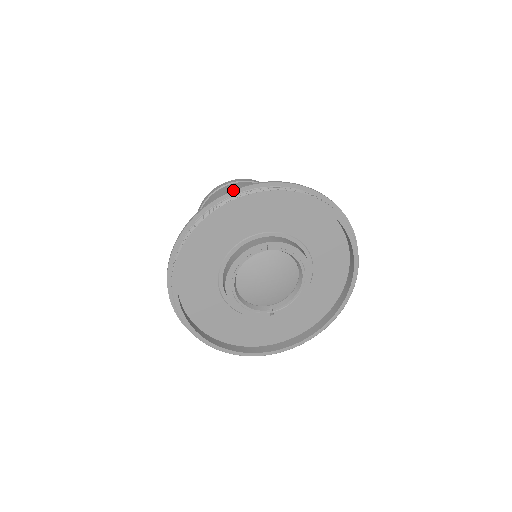
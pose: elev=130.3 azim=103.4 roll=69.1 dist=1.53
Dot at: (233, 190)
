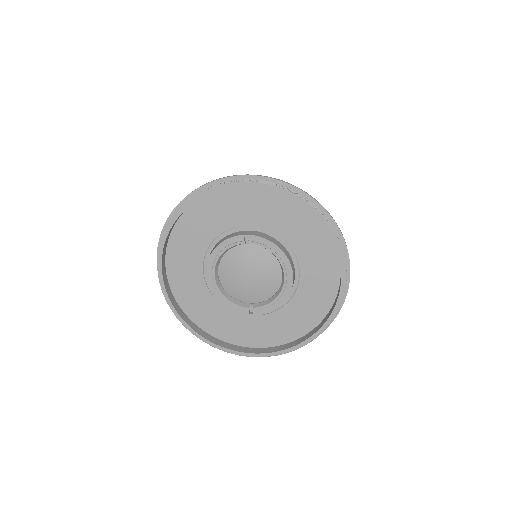
Dot at: (220, 178)
